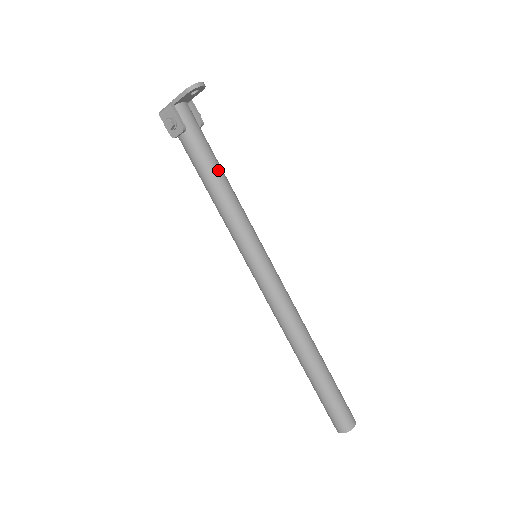
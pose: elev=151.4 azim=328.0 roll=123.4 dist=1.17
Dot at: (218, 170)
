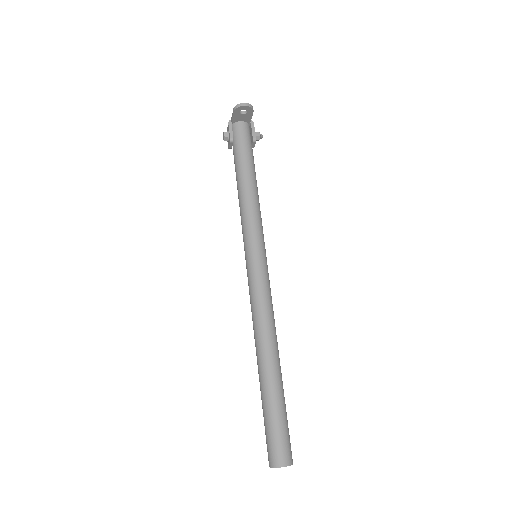
Dot at: (247, 175)
